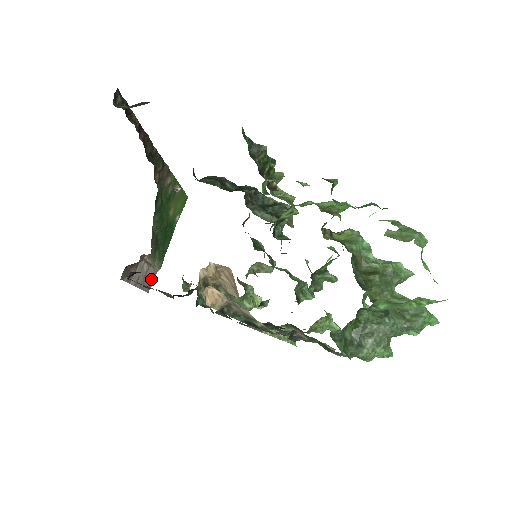
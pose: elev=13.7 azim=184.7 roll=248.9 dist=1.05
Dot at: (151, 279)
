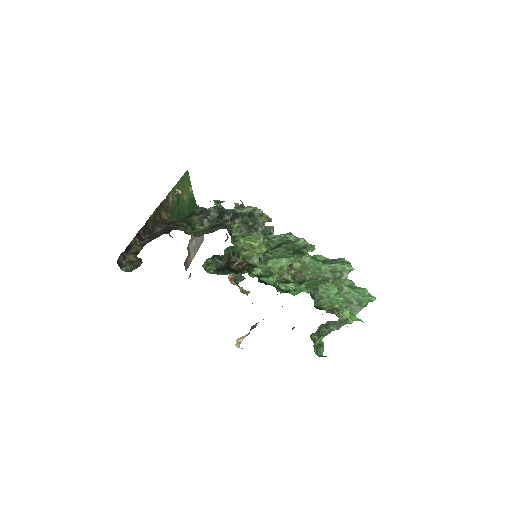
Dot at: occluded
